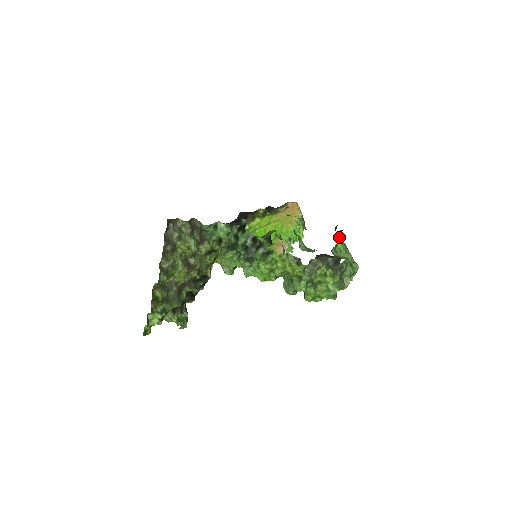
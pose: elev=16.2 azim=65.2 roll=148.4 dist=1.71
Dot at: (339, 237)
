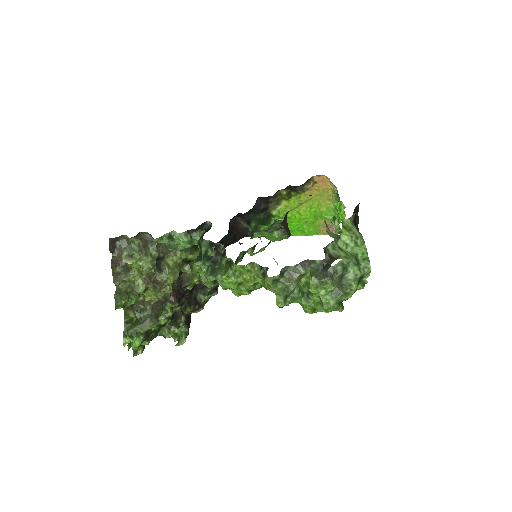
Dot at: (350, 223)
